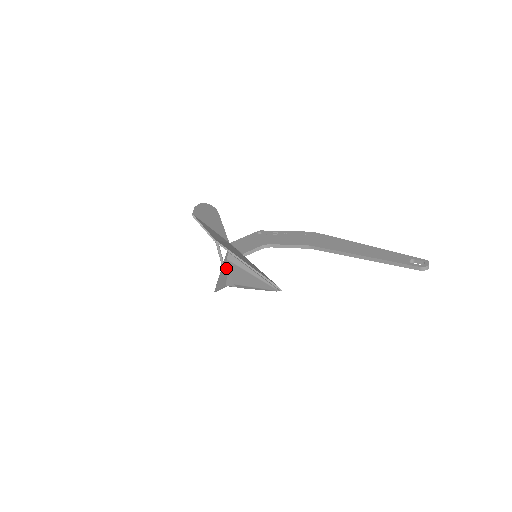
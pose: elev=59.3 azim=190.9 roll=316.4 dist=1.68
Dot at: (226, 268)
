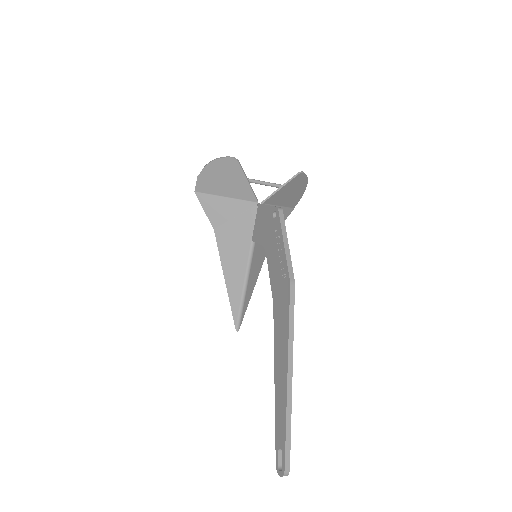
Dot at: occluded
